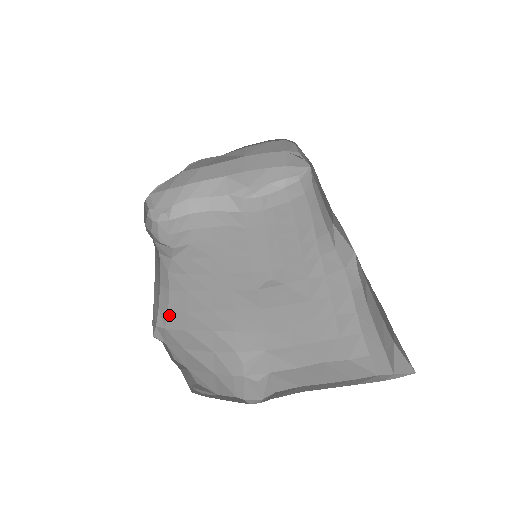
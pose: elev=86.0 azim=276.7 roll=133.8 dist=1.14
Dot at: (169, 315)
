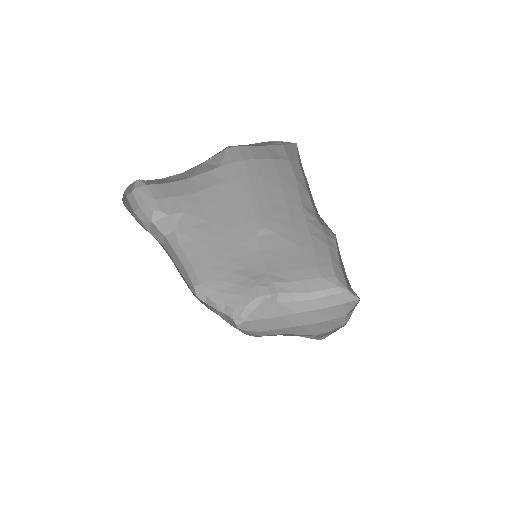
Dot at: (198, 276)
